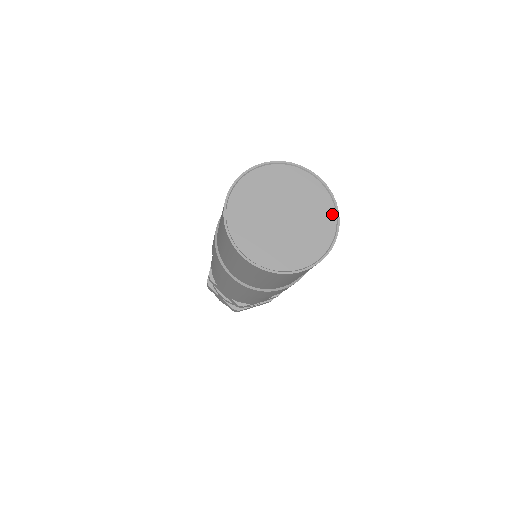
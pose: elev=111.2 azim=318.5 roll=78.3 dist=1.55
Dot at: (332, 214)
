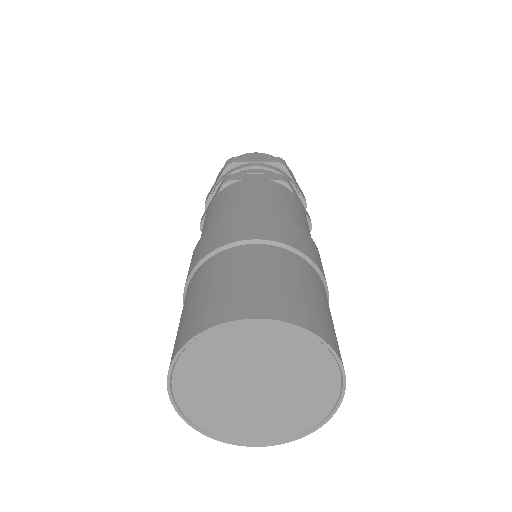
Dot at: (331, 399)
